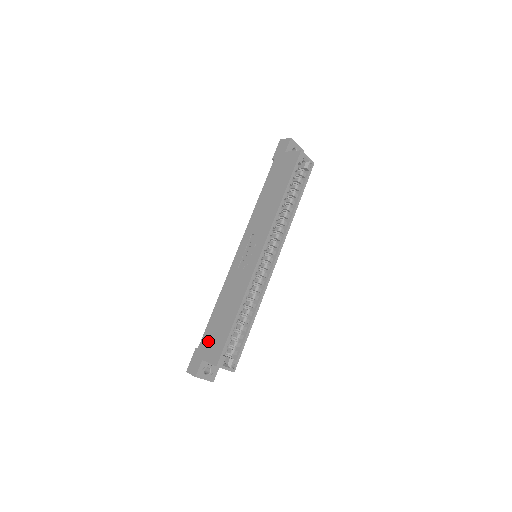
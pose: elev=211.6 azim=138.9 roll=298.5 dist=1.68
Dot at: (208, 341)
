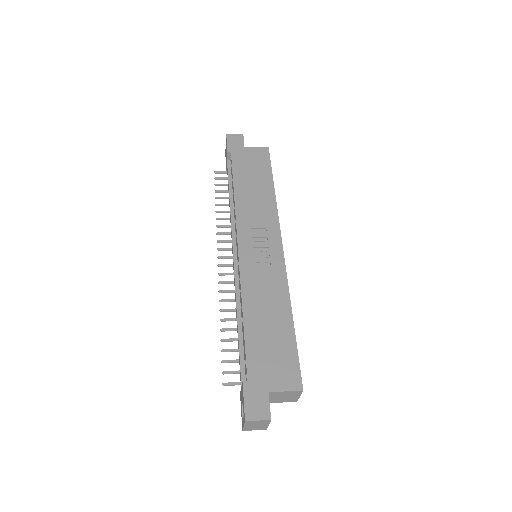
Dot at: (263, 364)
